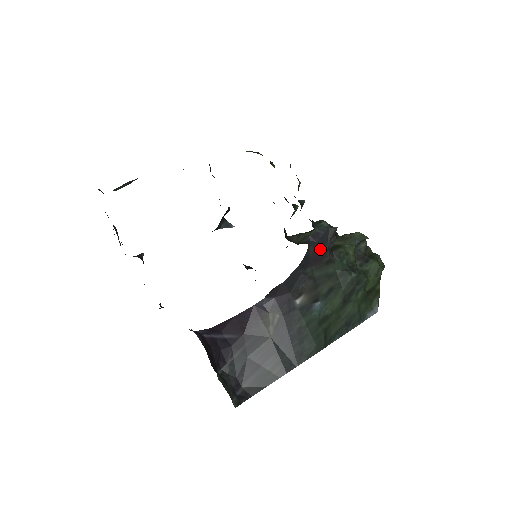
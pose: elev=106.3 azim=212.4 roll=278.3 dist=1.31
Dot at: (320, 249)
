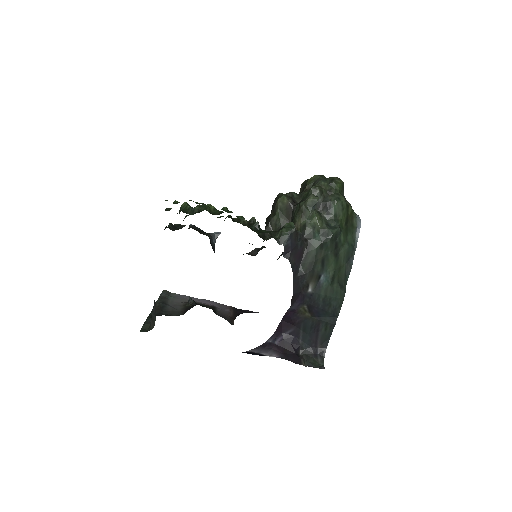
Dot at: (296, 251)
